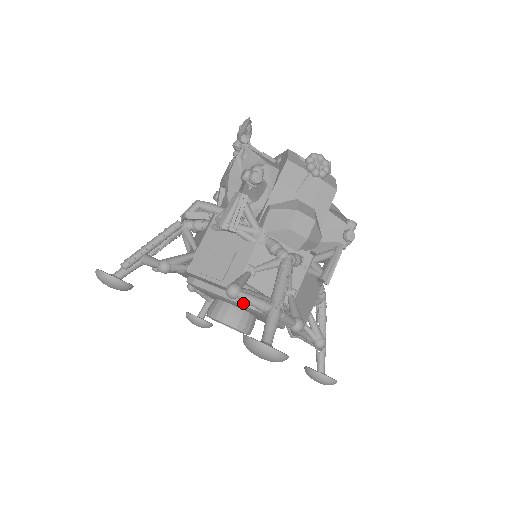
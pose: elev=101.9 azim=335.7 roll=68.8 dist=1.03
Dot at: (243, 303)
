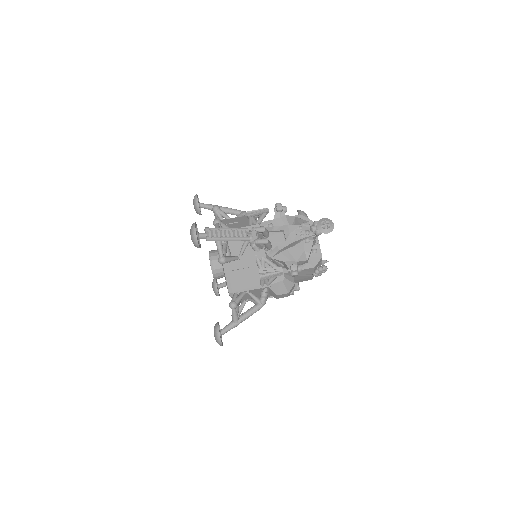
Dot at: (229, 290)
